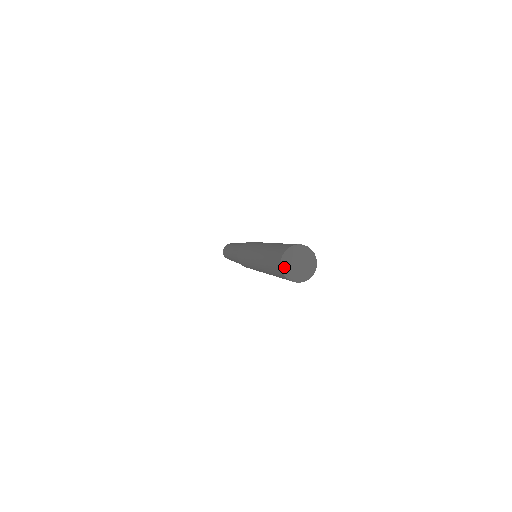
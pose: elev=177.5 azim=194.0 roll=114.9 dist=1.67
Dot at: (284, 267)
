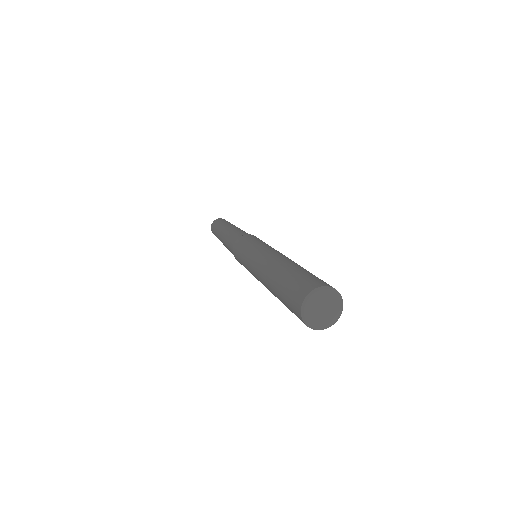
Dot at: (305, 311)
